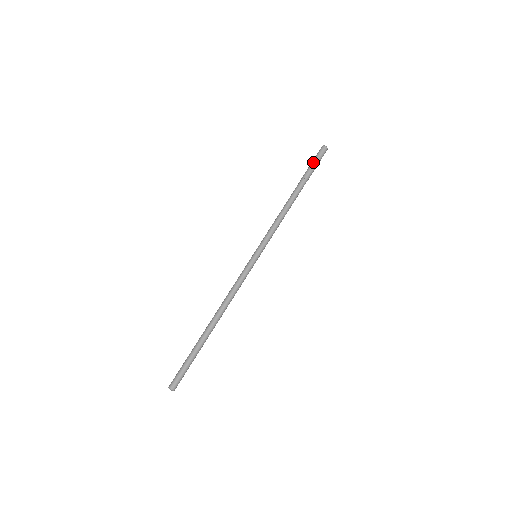
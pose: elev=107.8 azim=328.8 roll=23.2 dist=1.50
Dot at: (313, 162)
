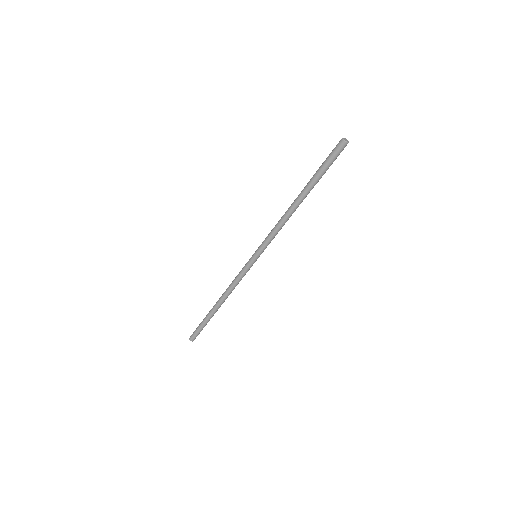
Dot at: (326, 163)
